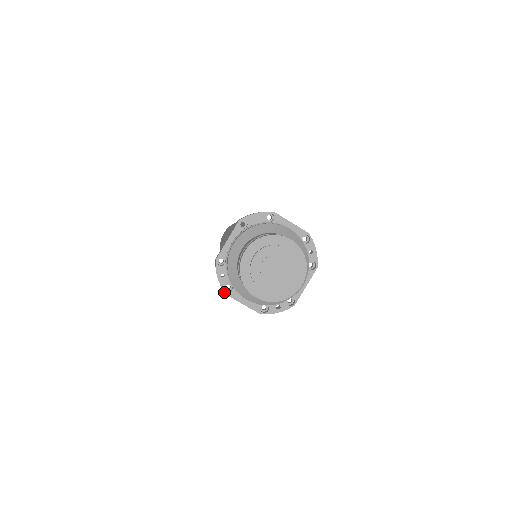
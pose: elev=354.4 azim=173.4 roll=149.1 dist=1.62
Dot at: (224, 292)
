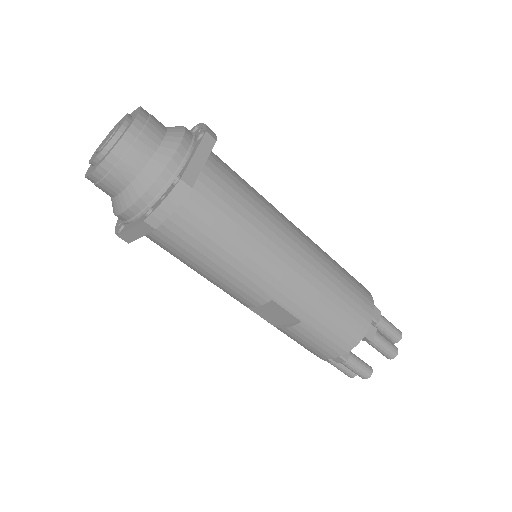
Dot at: occluded
